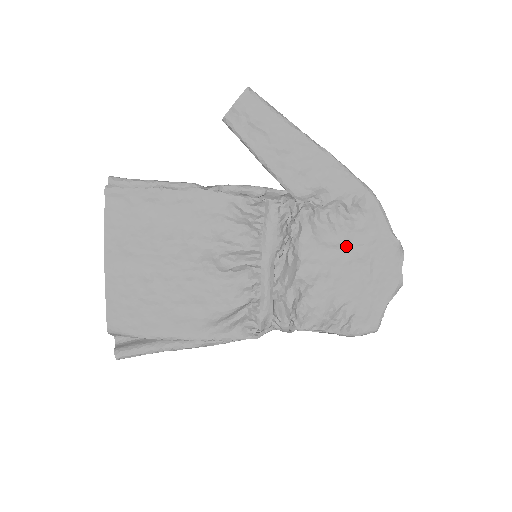
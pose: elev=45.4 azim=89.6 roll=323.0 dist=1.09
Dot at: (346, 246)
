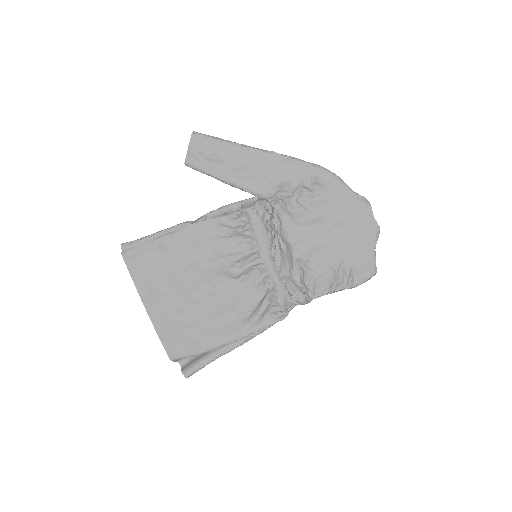
Dot at: (322, 218)
